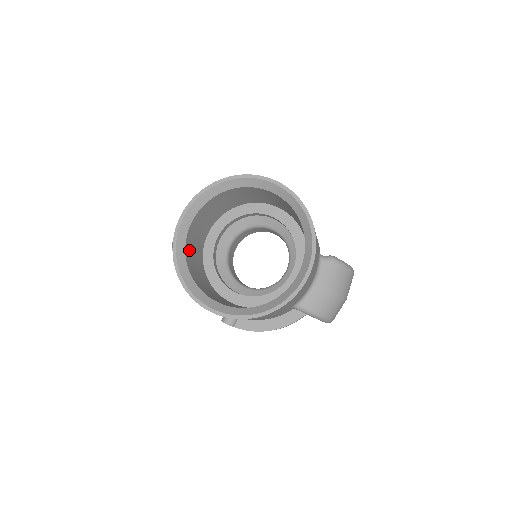
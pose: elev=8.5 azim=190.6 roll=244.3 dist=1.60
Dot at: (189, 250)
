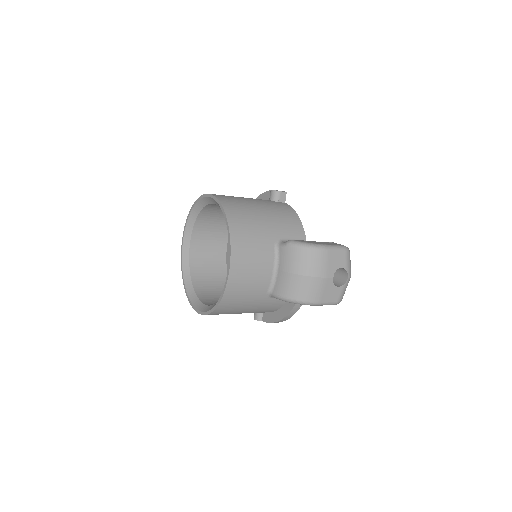
Dot at: (198, 266)
